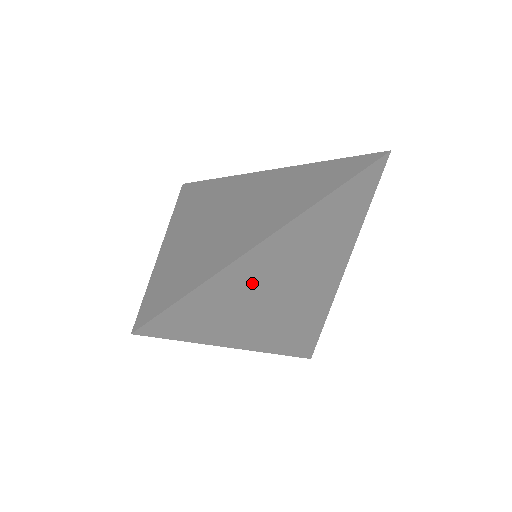
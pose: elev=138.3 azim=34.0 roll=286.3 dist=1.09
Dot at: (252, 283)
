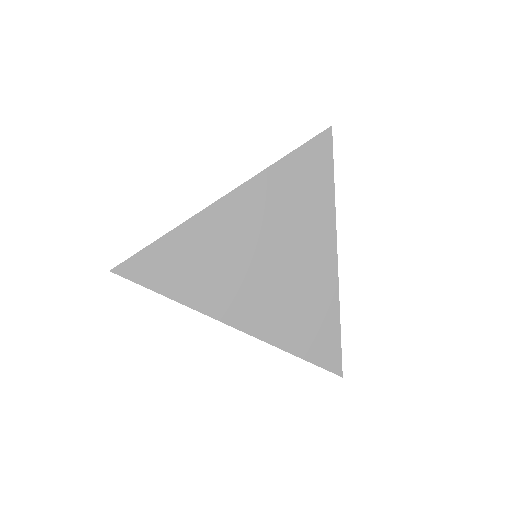
Dot at: (220, 244)
